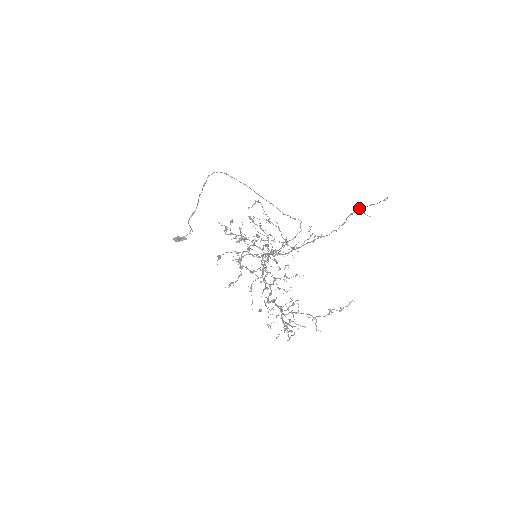
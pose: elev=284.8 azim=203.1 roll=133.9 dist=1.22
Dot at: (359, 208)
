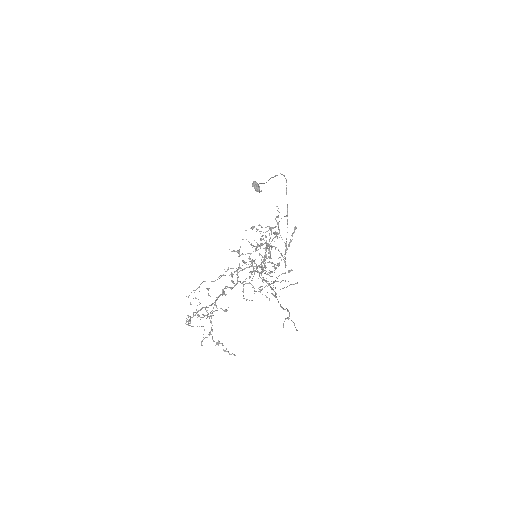
Dot at: (289, 313)
